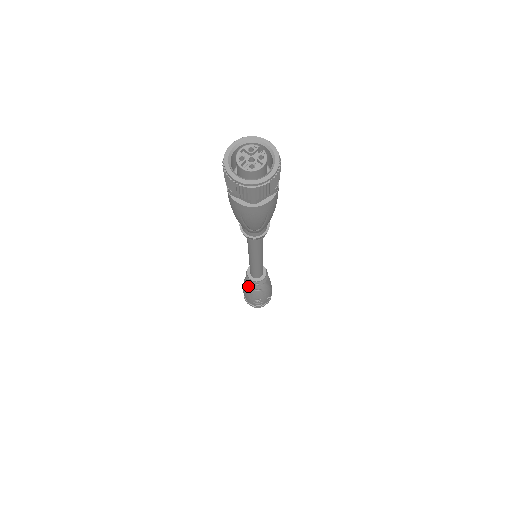
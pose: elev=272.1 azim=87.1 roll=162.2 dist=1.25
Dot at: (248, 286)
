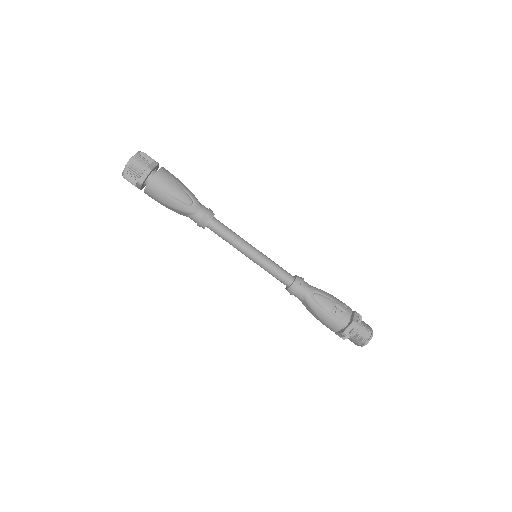
Dot at: (307, 302)
